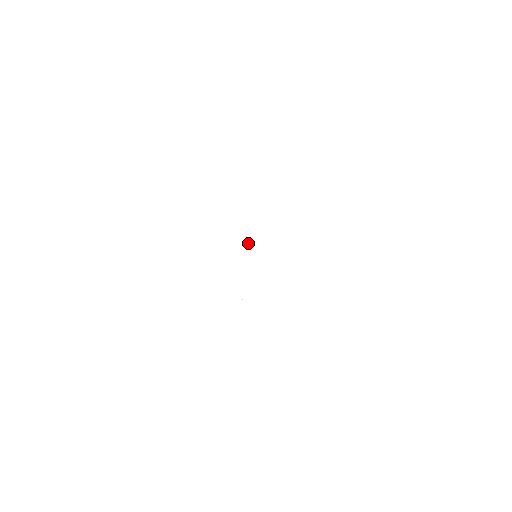
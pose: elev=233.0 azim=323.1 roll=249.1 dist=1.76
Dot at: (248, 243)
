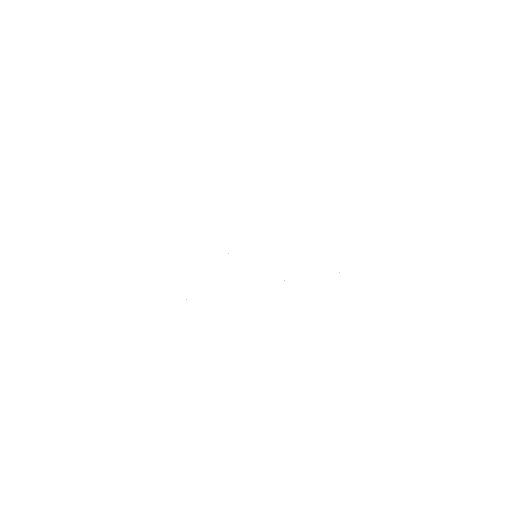
Dot at: occluded
